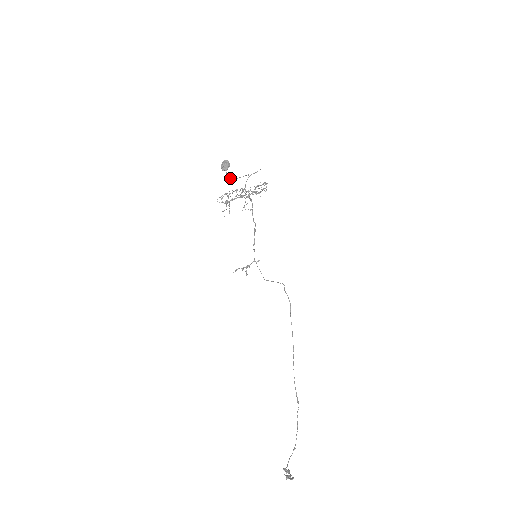
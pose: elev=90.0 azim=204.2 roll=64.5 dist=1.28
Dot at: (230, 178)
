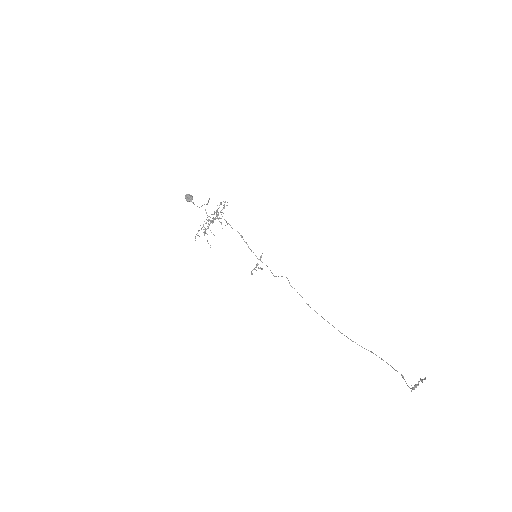
Dot at: occluded
